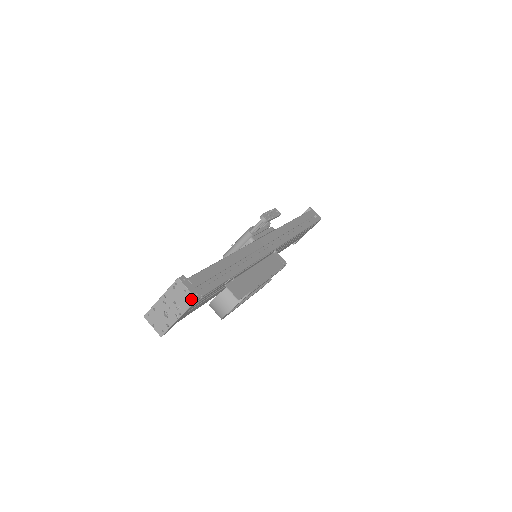
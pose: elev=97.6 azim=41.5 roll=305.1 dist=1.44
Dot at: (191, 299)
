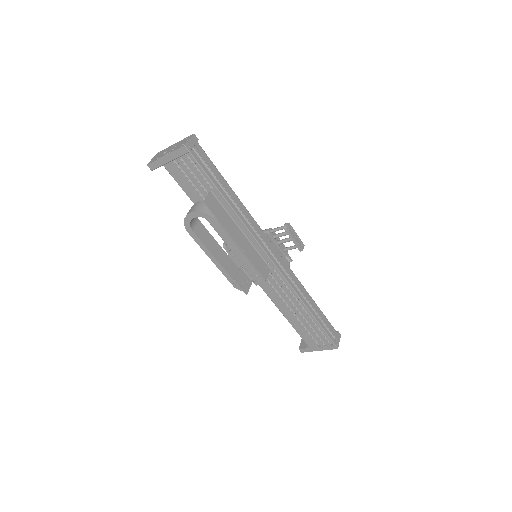
Dot at: (183, 145)
